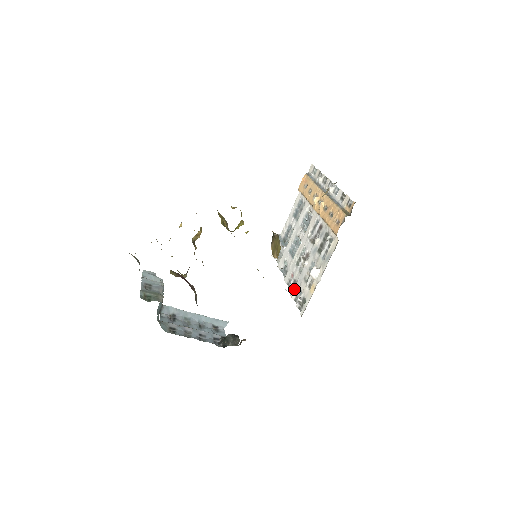
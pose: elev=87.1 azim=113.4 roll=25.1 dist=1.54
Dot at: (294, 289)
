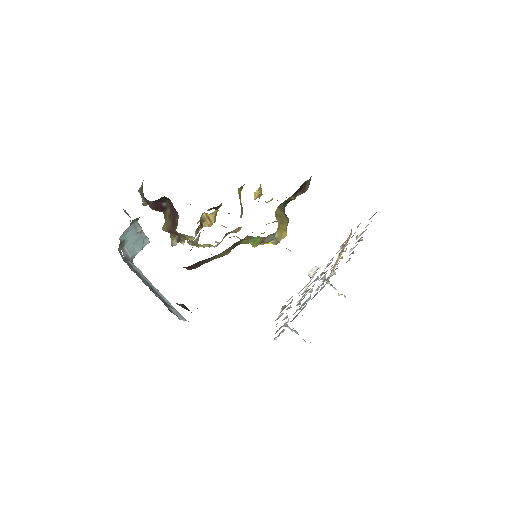
Dot at: occluded
